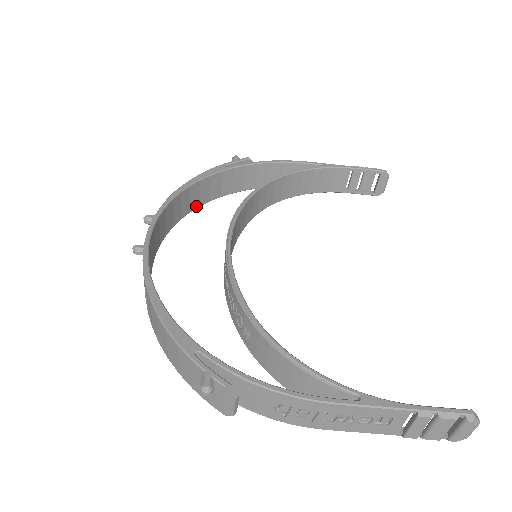
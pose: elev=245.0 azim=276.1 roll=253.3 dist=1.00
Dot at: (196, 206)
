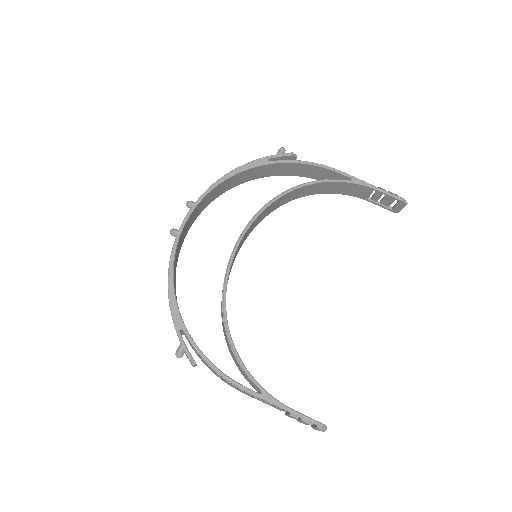
Dot at: (237, 185)
